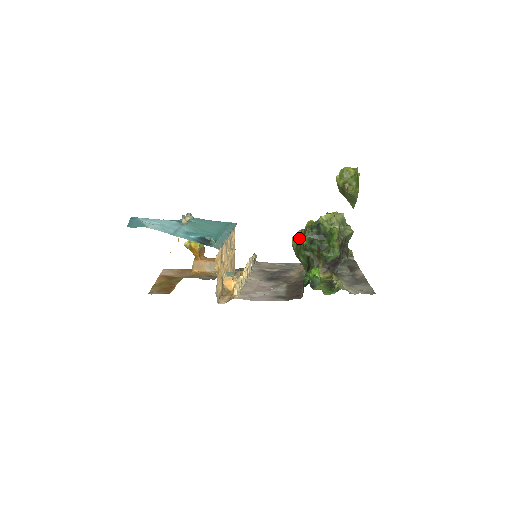
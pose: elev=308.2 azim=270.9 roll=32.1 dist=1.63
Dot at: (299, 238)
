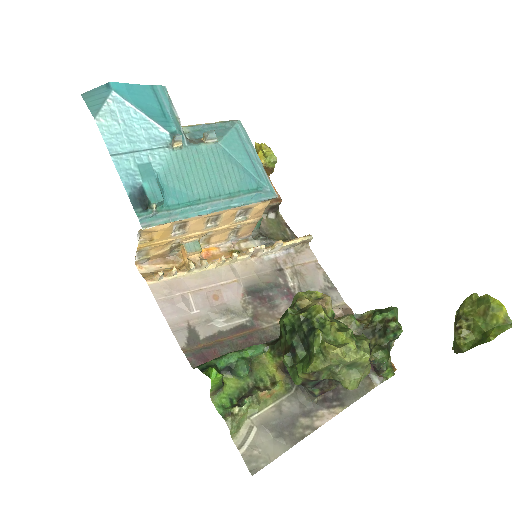
Dot at: (289, 308)
